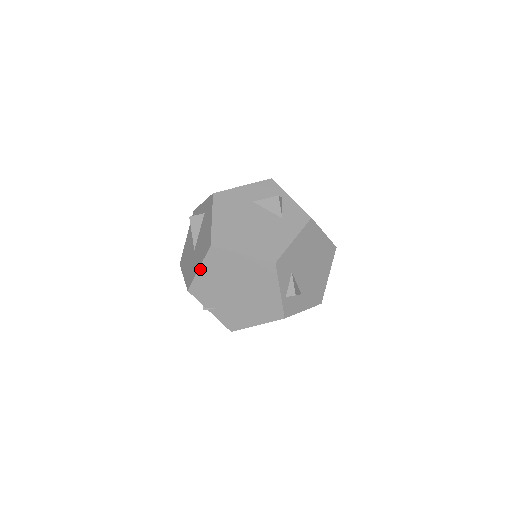
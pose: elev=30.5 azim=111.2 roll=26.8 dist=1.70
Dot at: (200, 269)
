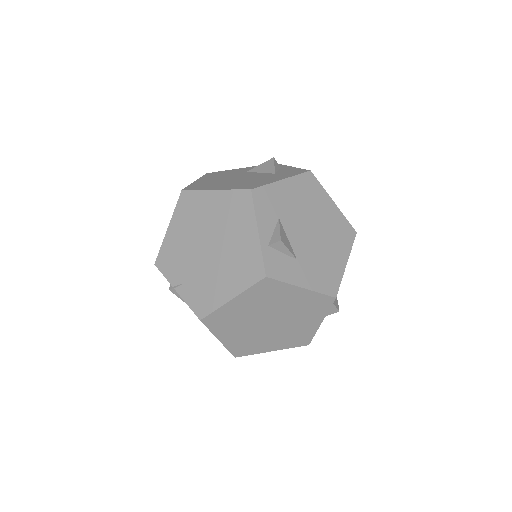
Dot at: (169, 227)
